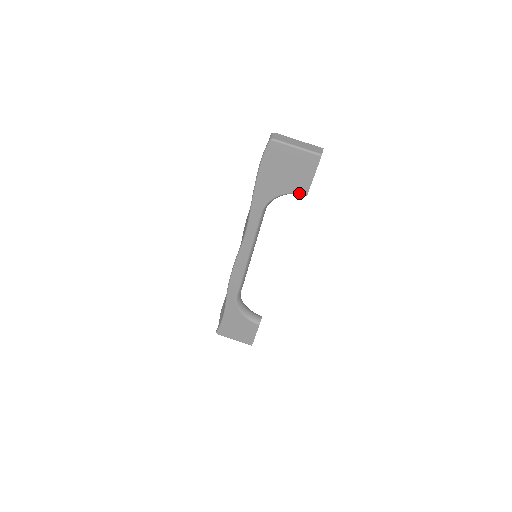
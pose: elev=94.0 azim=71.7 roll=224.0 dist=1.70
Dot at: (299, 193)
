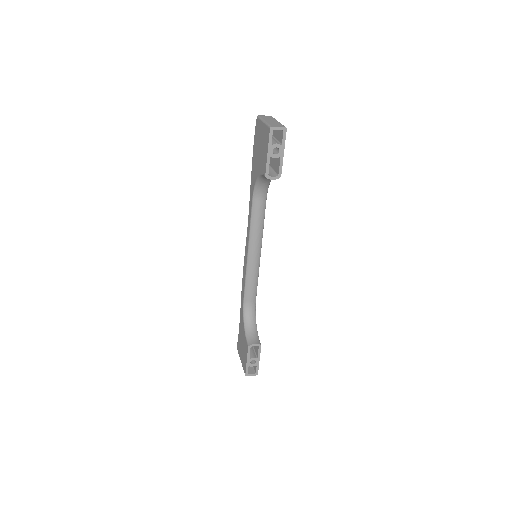
Dot at: (263, 174)
